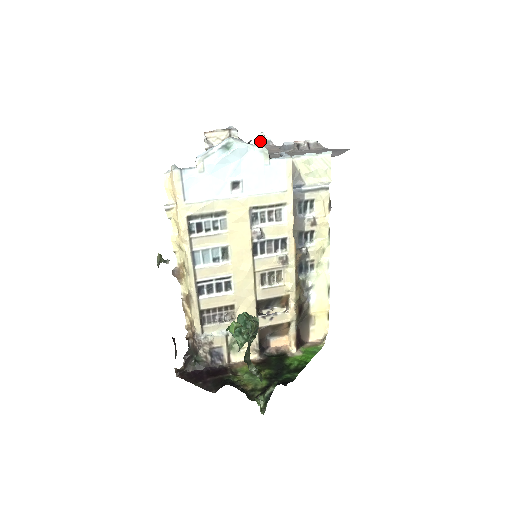
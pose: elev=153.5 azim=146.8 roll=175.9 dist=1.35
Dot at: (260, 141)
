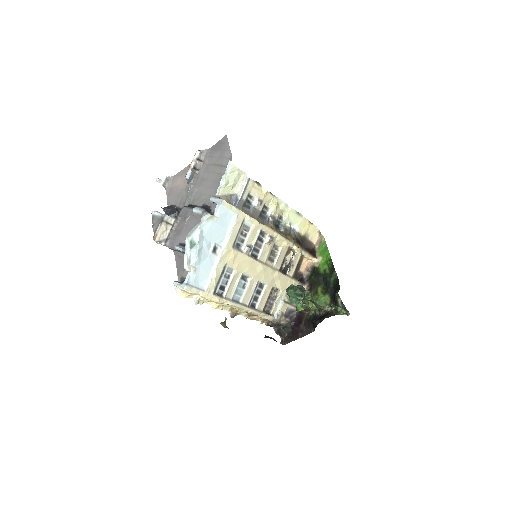
Dot at: (162, 185)
